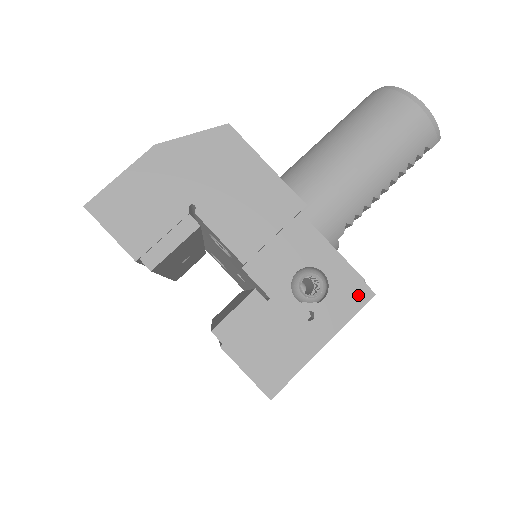
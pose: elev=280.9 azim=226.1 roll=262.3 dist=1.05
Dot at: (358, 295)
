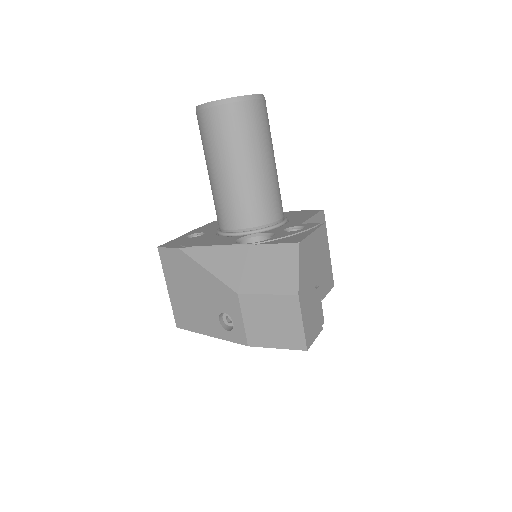
Dot at: (323, 219)
